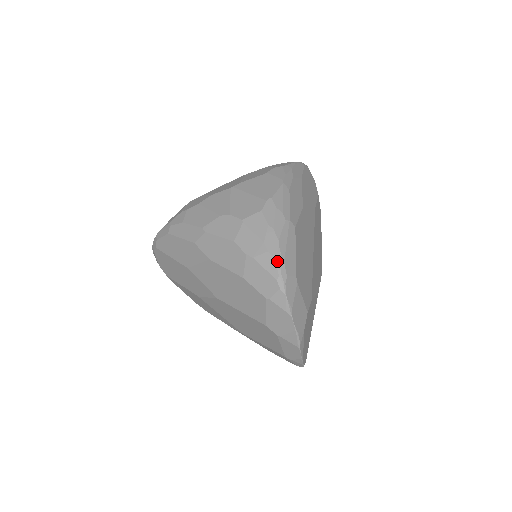
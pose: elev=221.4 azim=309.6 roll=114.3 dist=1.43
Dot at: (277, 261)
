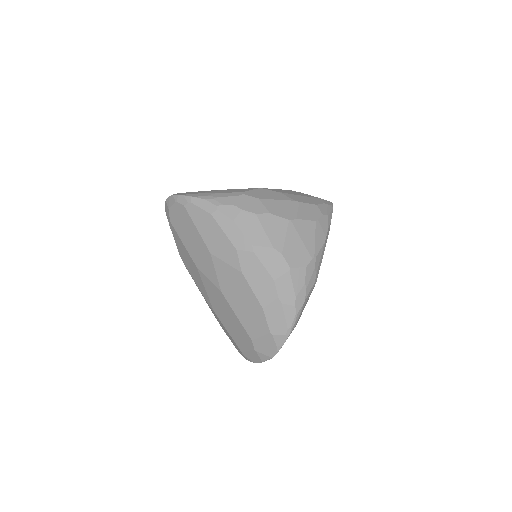
Dot at: (296, 316)
